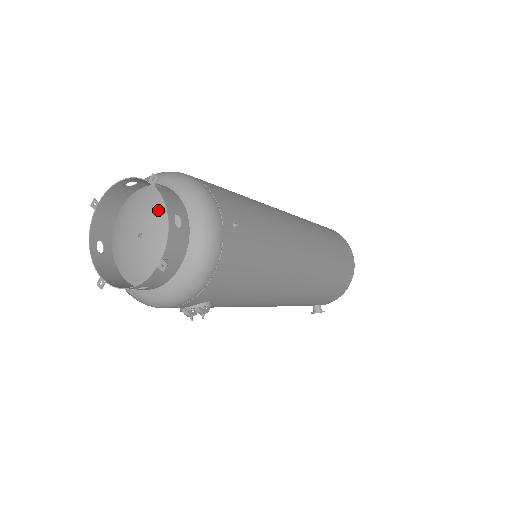
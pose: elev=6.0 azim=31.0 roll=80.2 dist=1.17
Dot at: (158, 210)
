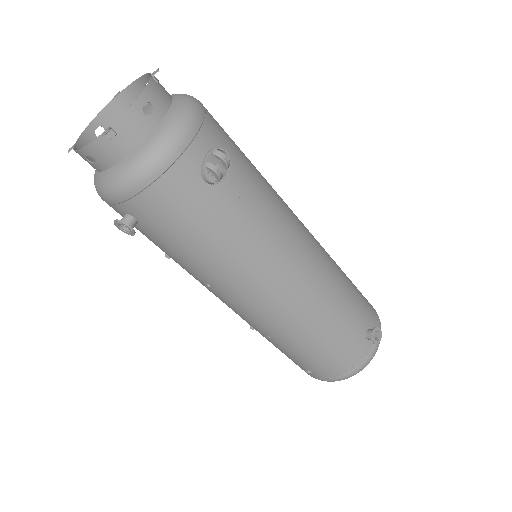
Dot at: occluded
